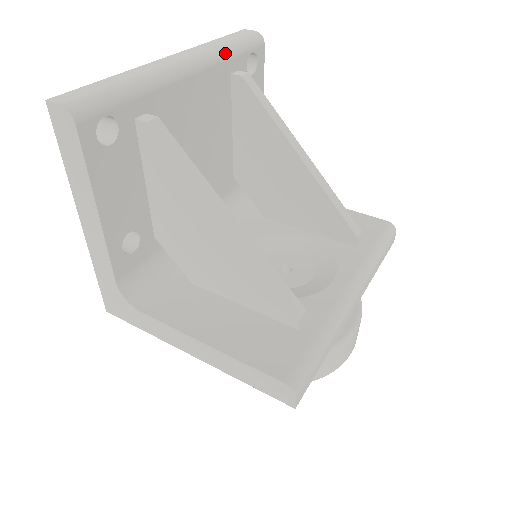
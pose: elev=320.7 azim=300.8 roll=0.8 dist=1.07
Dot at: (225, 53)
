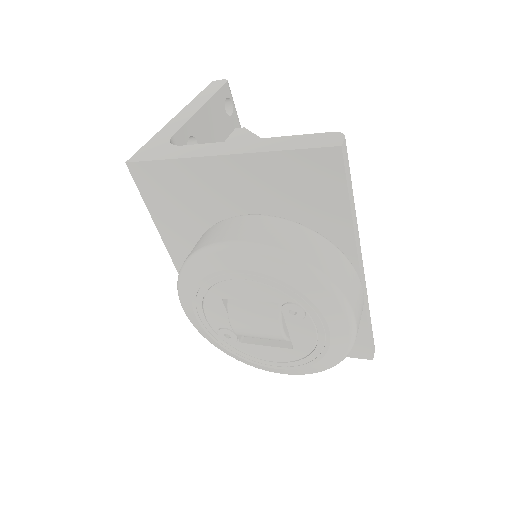
Dot at: occluded
